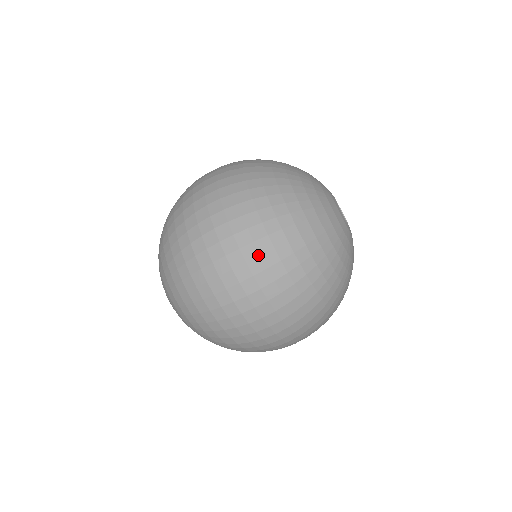
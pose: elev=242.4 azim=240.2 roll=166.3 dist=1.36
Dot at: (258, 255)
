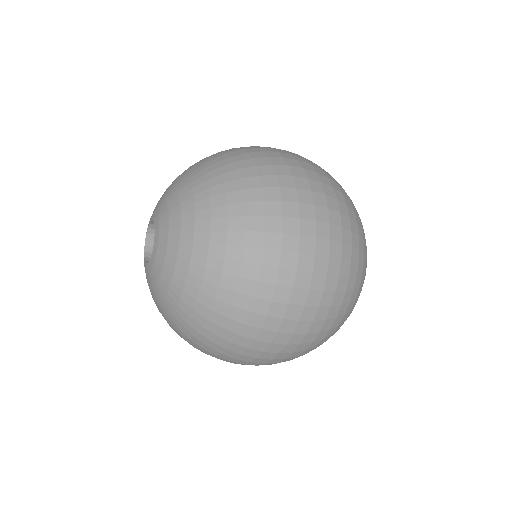
Dot at: occluded
